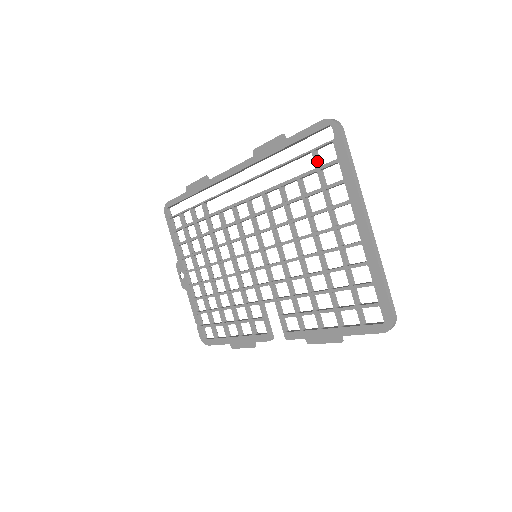
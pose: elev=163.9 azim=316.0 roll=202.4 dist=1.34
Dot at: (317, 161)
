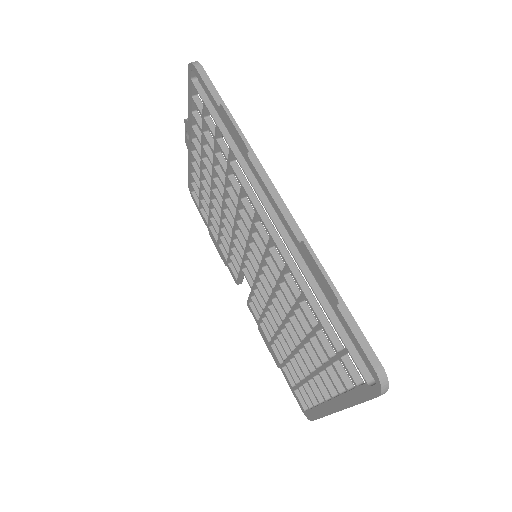
Dot at: (344, 355)
